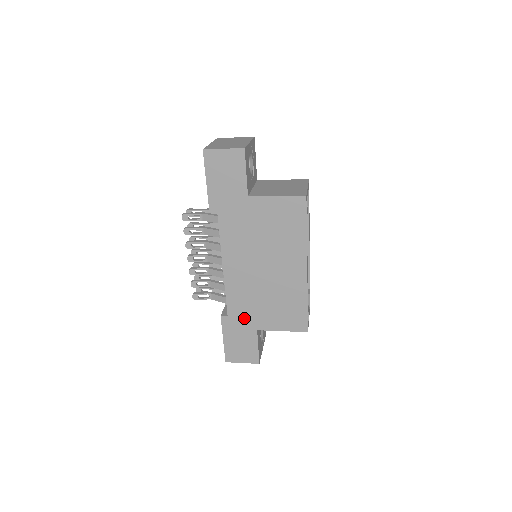
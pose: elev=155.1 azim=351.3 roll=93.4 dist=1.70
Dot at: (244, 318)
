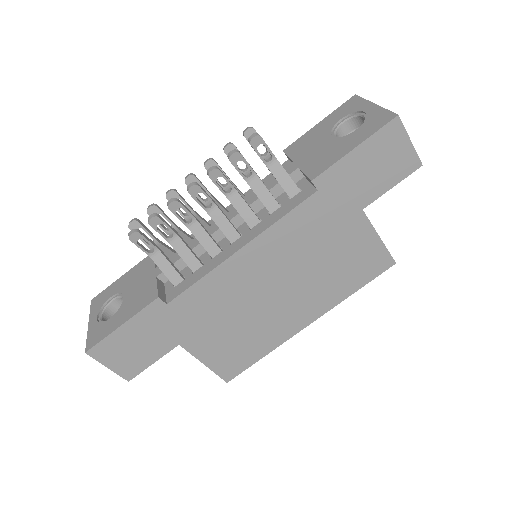
Dot at: (183, 321)
